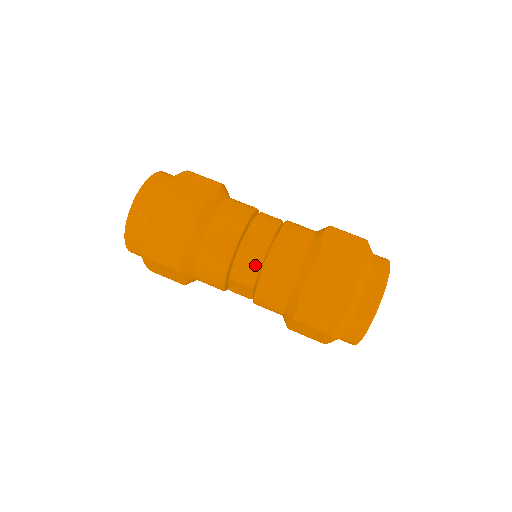
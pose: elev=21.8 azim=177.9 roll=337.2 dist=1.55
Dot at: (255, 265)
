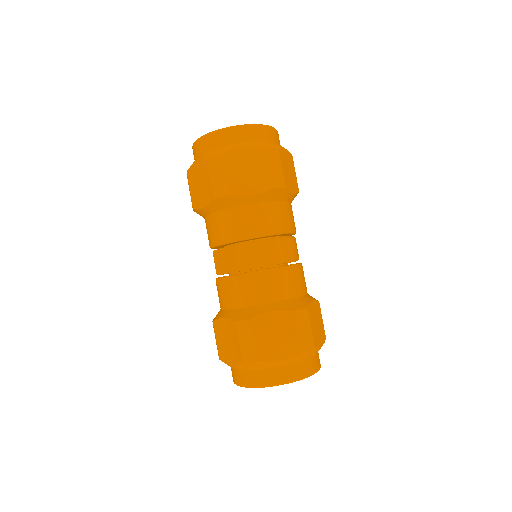
Dot at: (261, 261)
